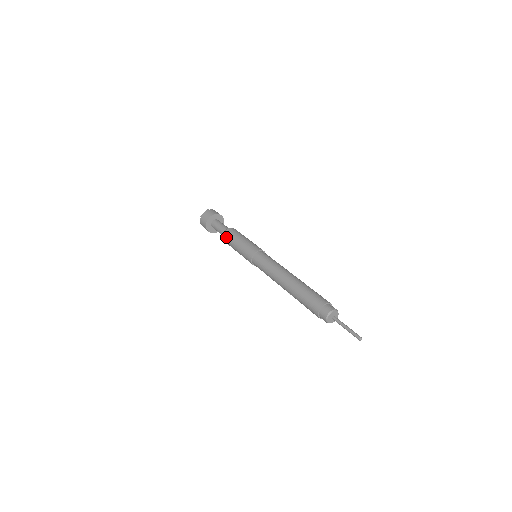
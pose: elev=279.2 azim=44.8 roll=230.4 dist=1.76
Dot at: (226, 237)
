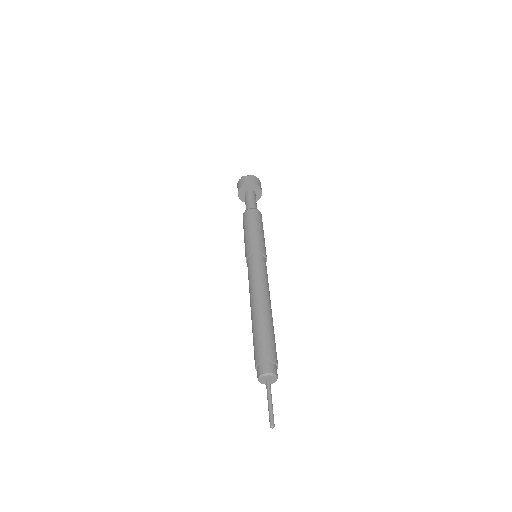
Dot at: (245, 215)
